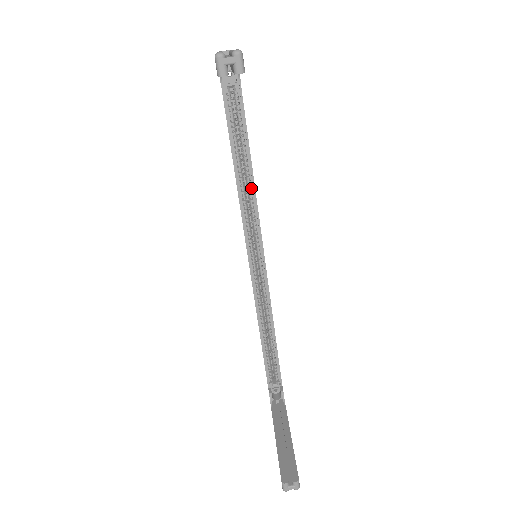
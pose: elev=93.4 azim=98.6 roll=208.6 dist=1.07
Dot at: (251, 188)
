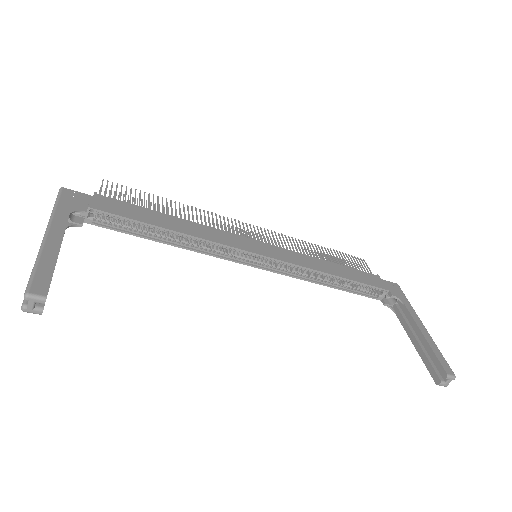
Dot at: (192, 234)
